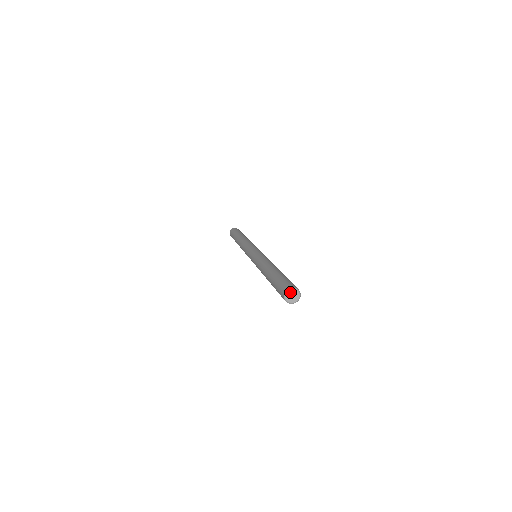
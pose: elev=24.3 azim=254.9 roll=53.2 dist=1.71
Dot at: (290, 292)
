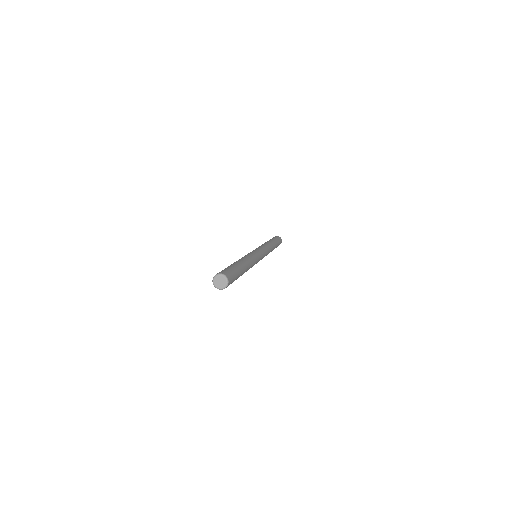
Dot at: (215, 281)
